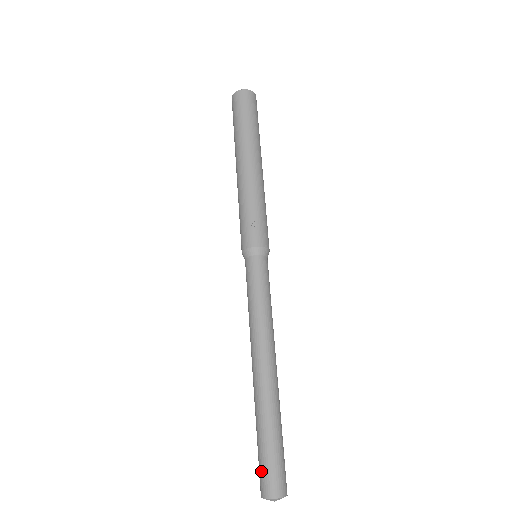
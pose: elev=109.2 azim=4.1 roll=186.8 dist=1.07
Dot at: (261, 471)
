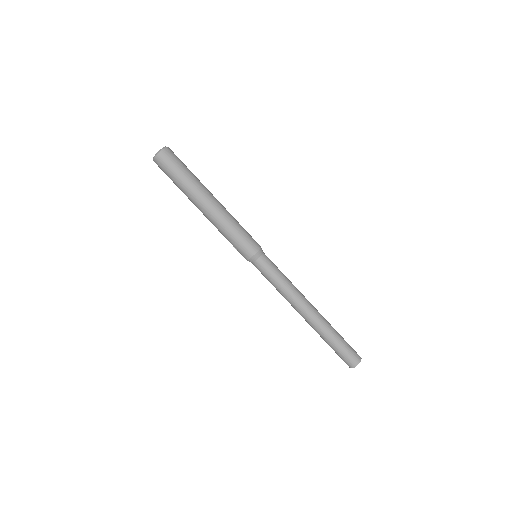
Dot at: occluded
